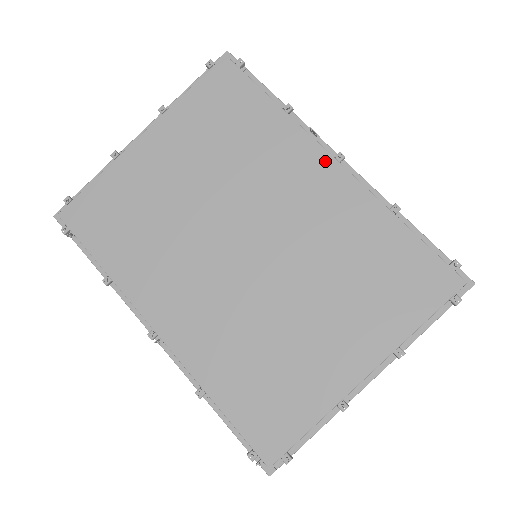
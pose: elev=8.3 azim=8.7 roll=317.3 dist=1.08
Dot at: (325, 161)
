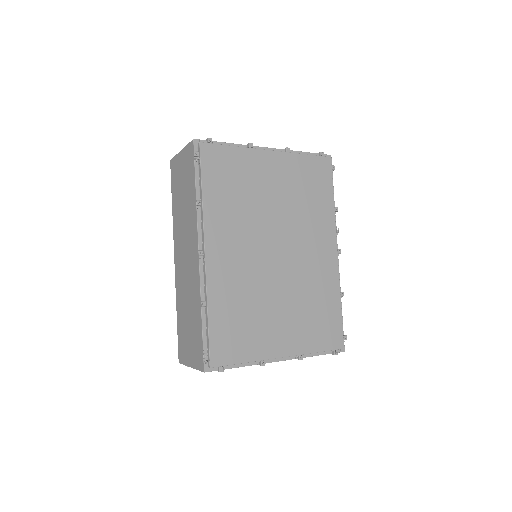
Dot at: (333, 247)
